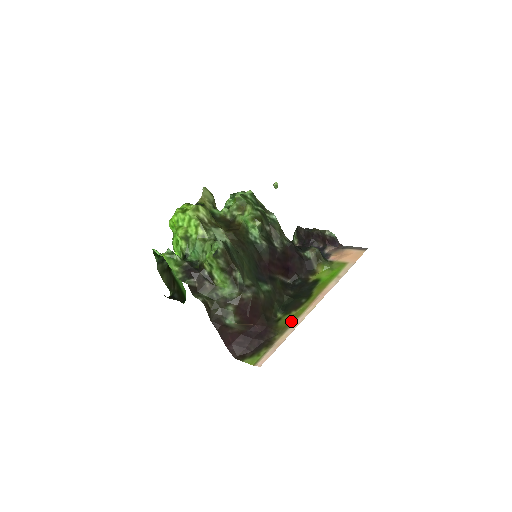
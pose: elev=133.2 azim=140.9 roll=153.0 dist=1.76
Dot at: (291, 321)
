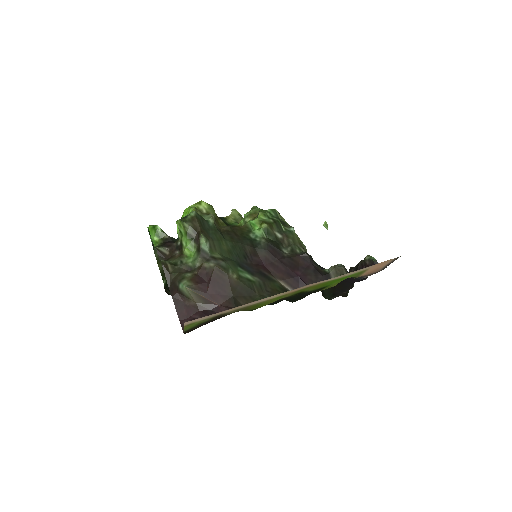
Dot at: (258, 304)
